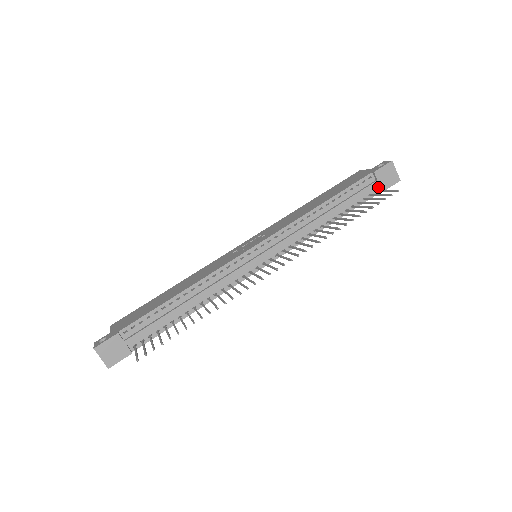
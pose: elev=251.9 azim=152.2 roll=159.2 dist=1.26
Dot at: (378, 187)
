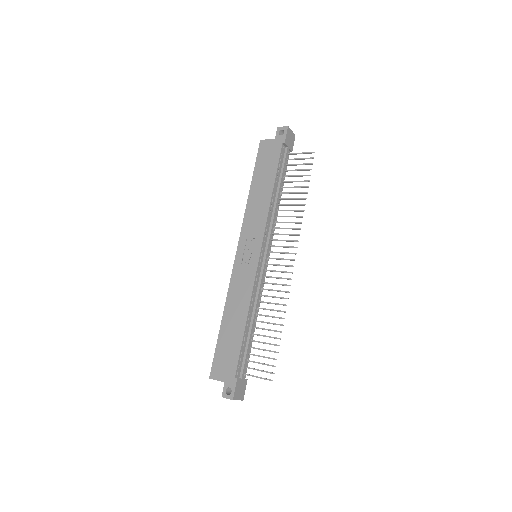
Dot at: (288, 150)
